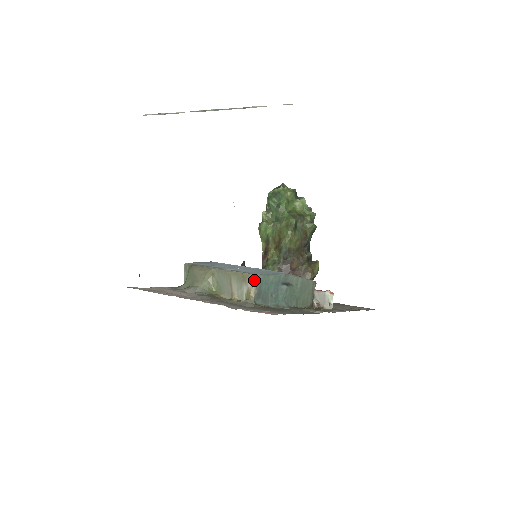
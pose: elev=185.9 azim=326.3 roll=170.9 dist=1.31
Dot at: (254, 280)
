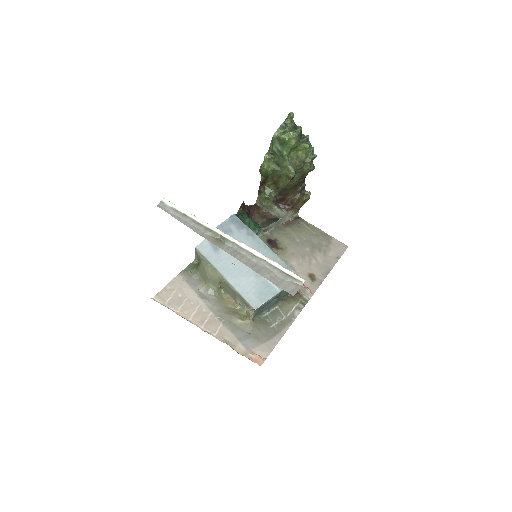
Dot at: (254, 311)
